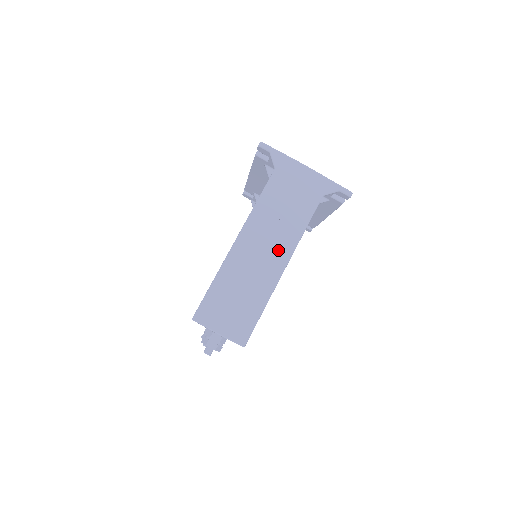
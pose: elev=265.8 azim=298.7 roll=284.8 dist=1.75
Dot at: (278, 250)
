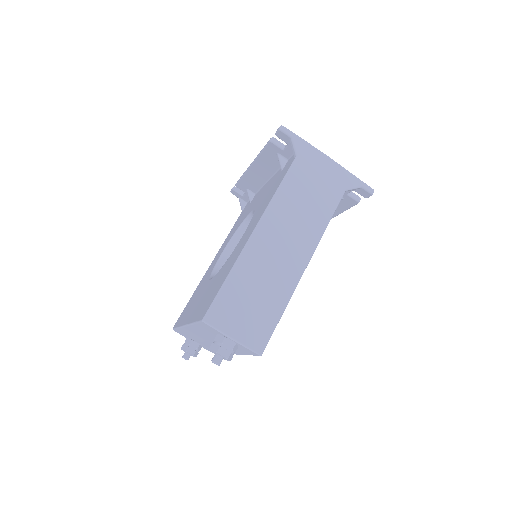
Dot at: (299, 246)
